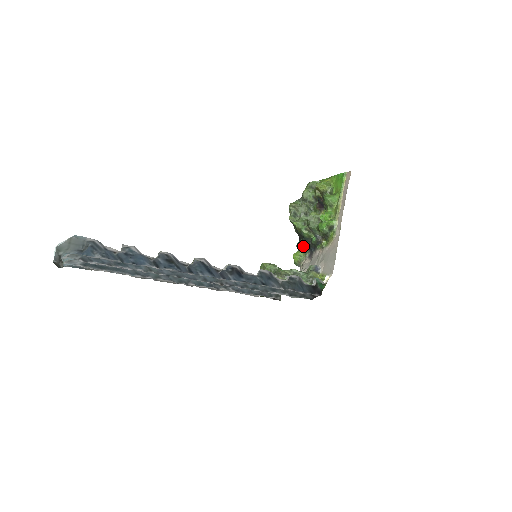
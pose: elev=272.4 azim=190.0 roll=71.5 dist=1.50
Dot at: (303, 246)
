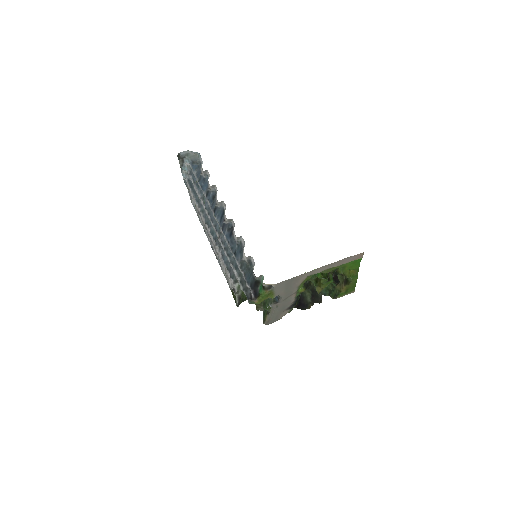
Dot at: occluded
